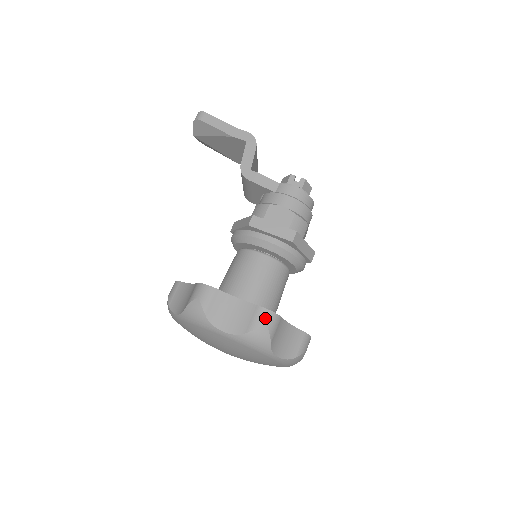
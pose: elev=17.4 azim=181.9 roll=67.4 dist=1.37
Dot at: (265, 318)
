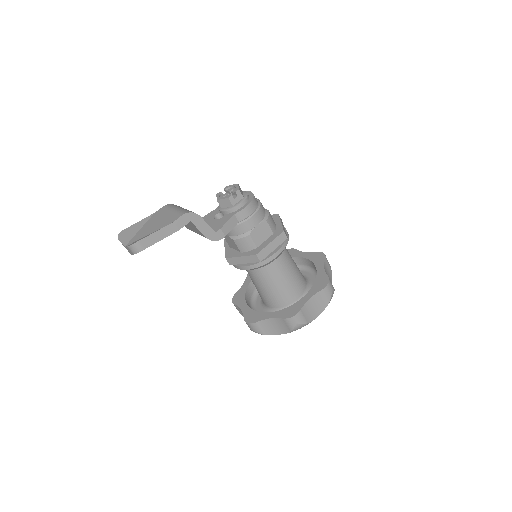
Dot at: (329, 289)
